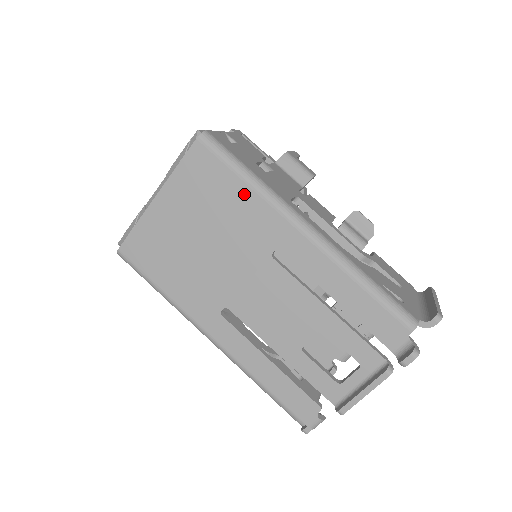
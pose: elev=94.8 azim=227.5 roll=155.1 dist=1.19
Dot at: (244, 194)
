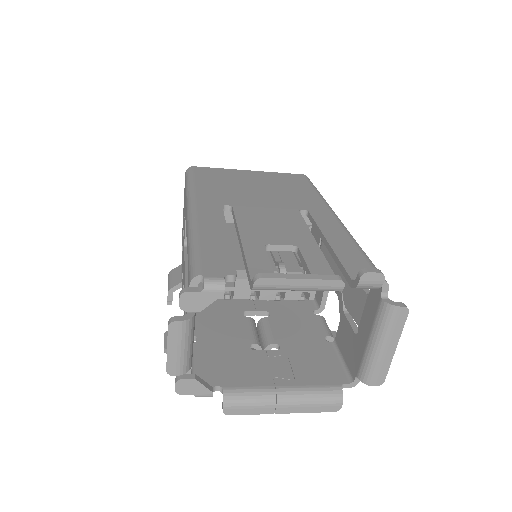
Dot at: (310, 192)
